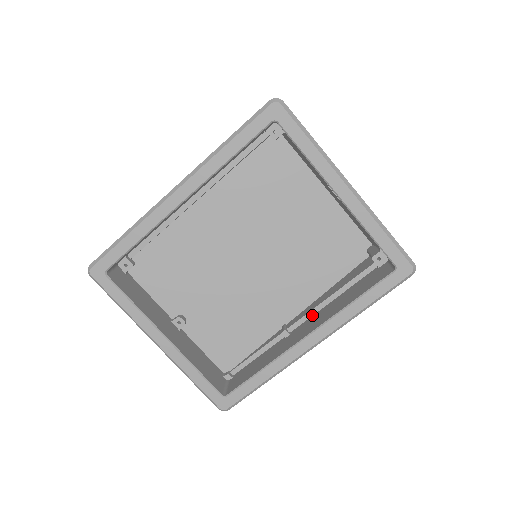
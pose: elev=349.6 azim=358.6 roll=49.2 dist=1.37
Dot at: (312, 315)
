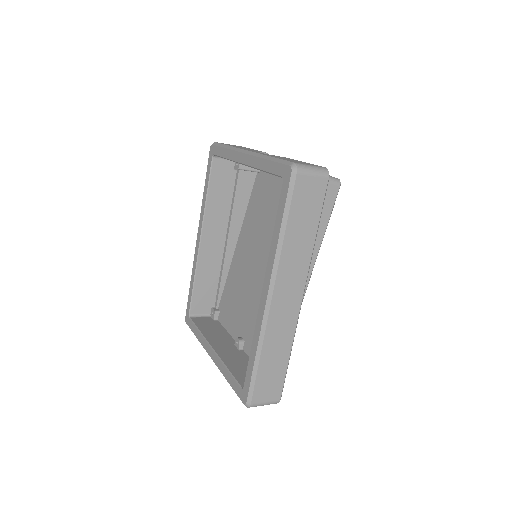
Dot at: occluded
